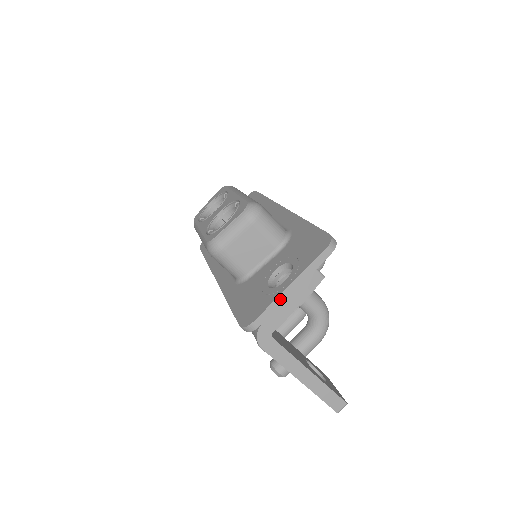
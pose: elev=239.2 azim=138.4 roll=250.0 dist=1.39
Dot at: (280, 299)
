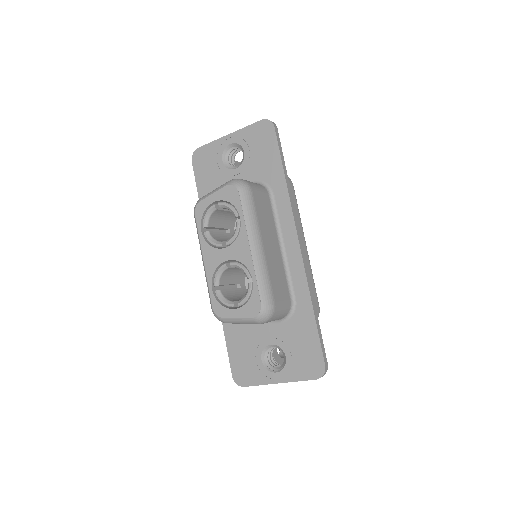
Dot at: occluded
